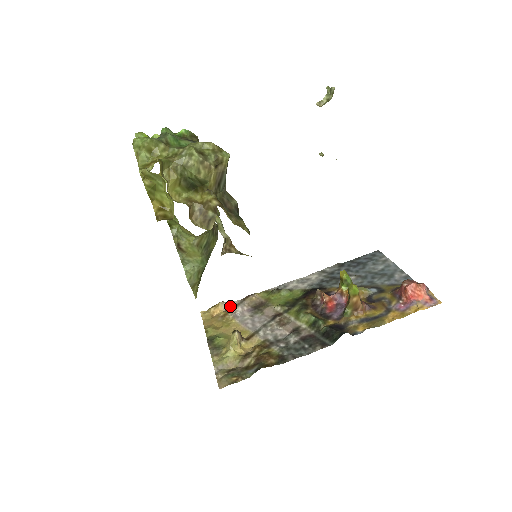
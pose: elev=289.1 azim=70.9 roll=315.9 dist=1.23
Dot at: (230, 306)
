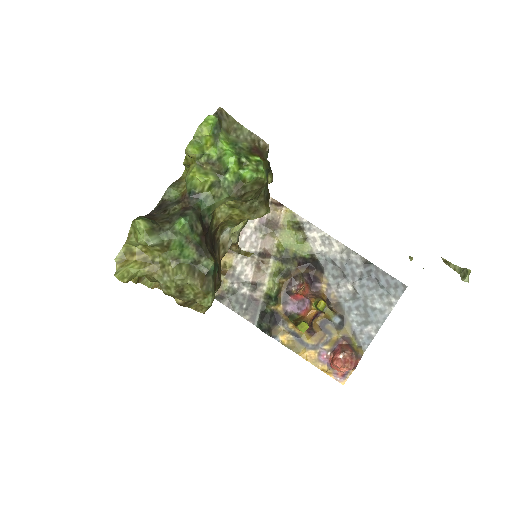
Dot at: occluded
